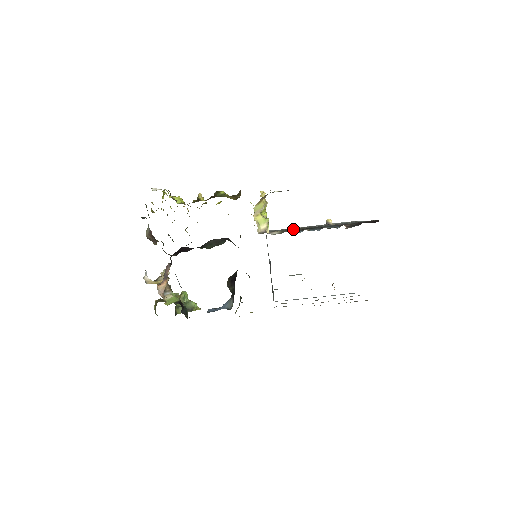
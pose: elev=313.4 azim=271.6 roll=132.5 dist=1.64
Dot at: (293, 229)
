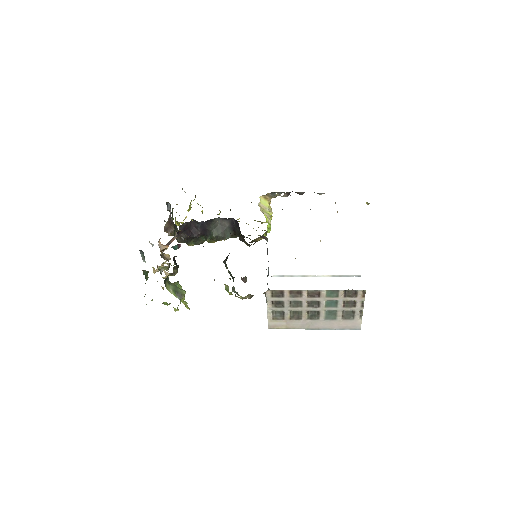
Dot at: occluded
